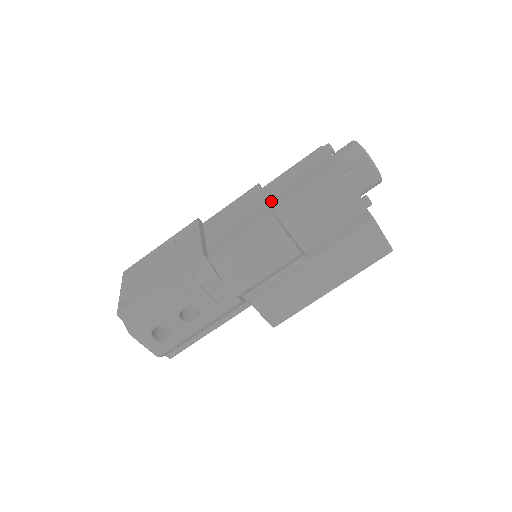
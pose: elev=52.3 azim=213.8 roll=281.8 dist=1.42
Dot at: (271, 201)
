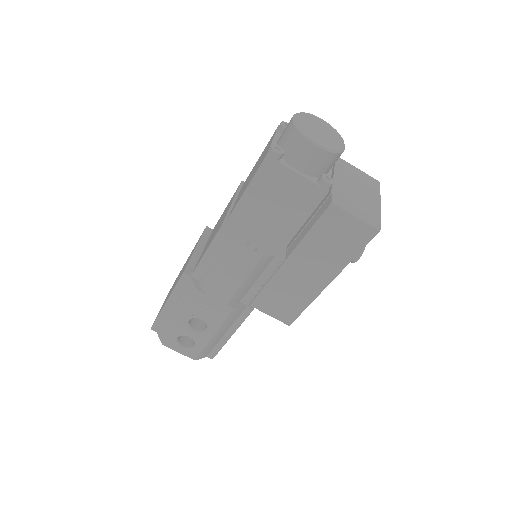
Dot at: (233, 205)
